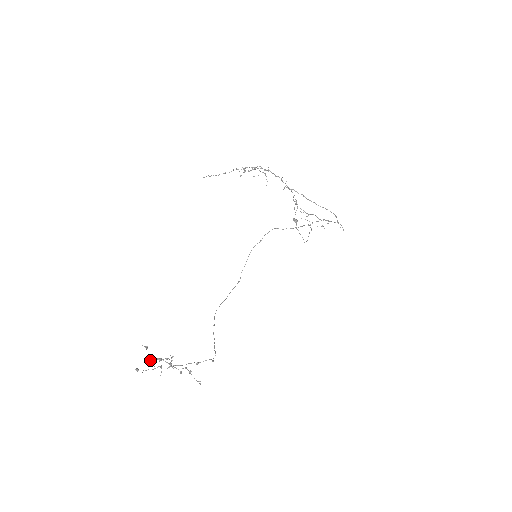
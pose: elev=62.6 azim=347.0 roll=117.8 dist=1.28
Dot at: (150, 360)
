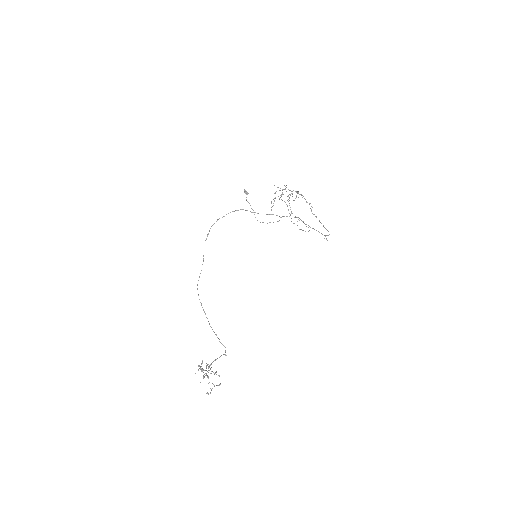
Dot at: (204, 377)
